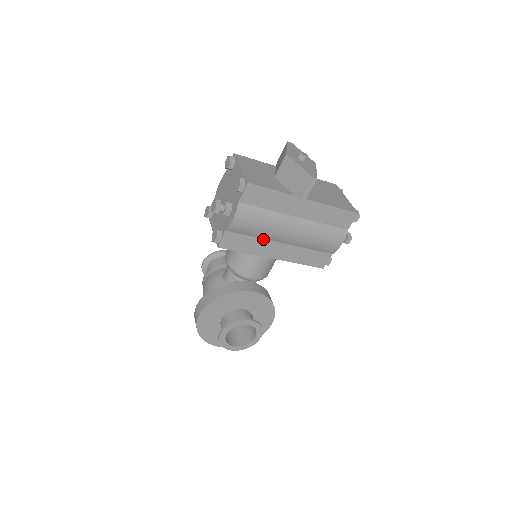
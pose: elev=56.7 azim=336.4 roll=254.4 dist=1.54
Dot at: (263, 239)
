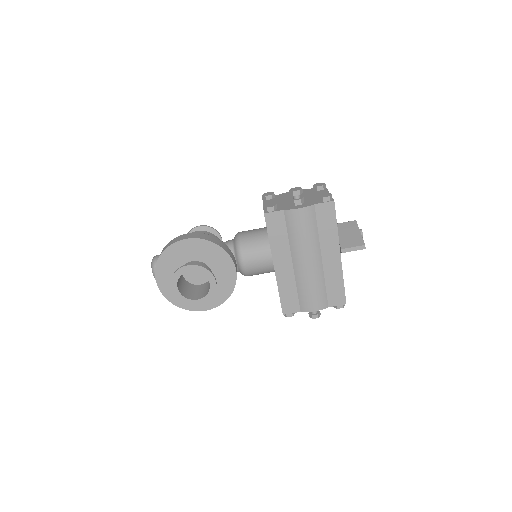
Dot at: (289, 245)
